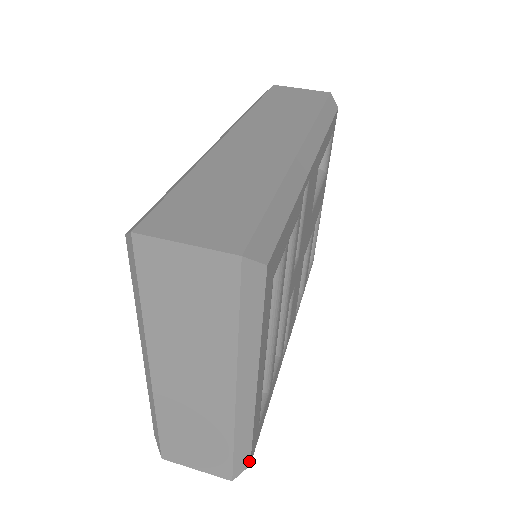
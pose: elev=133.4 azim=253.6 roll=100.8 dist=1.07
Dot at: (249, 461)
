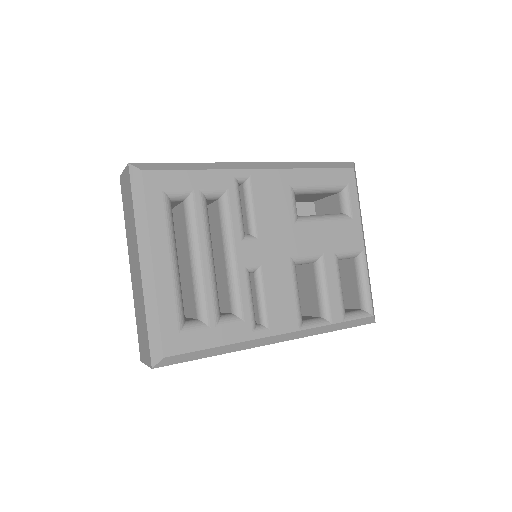
Dot at: (162, 351)
